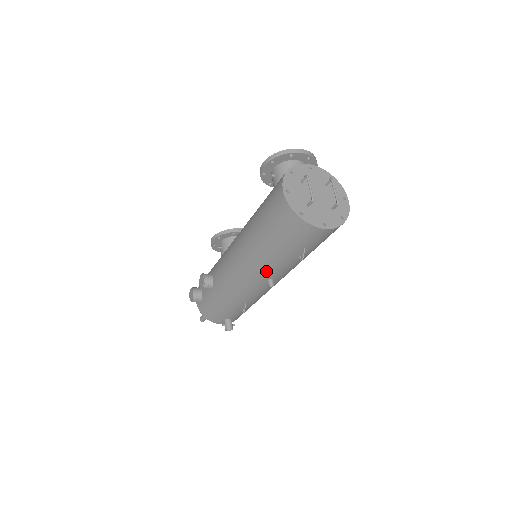
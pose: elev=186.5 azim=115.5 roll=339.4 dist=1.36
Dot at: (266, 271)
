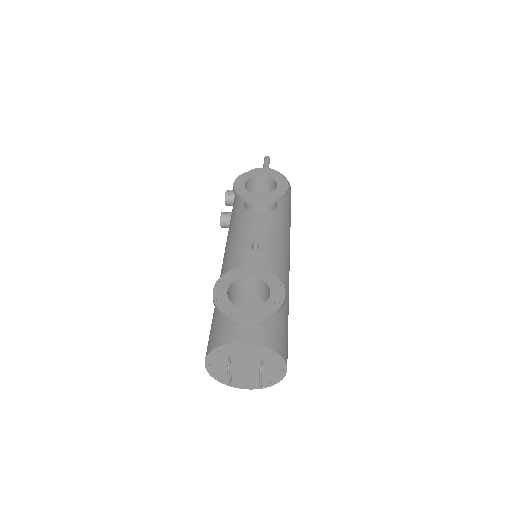
Dot at: (242, 306)
